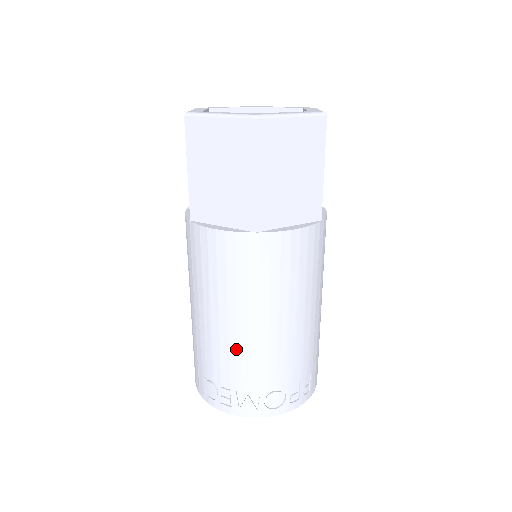
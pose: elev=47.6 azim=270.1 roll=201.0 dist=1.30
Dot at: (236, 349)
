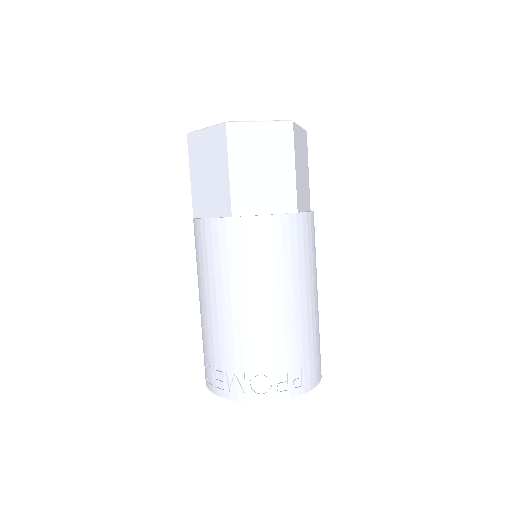
Dot at: (224, 328)
